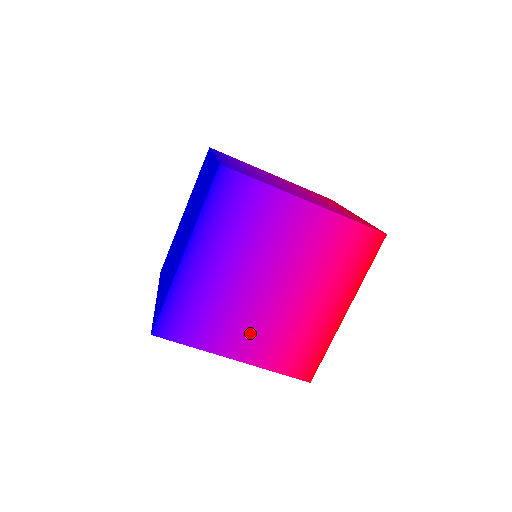
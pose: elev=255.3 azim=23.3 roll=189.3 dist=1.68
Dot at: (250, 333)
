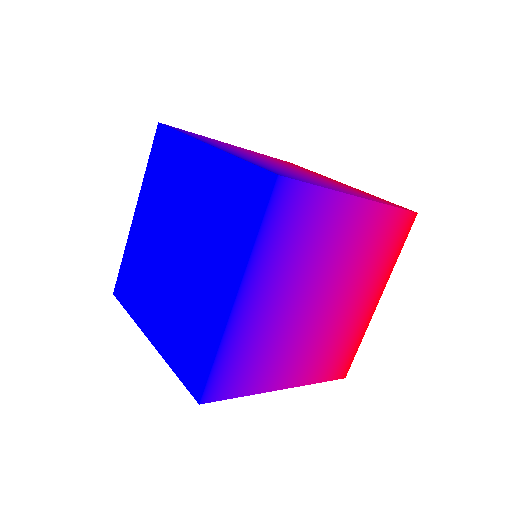
Dot at: (299, 356)
